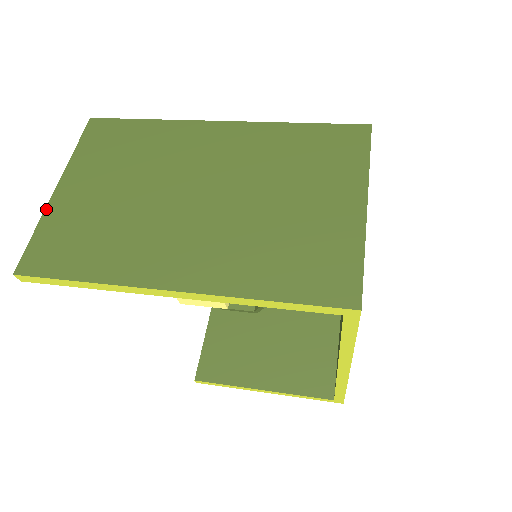
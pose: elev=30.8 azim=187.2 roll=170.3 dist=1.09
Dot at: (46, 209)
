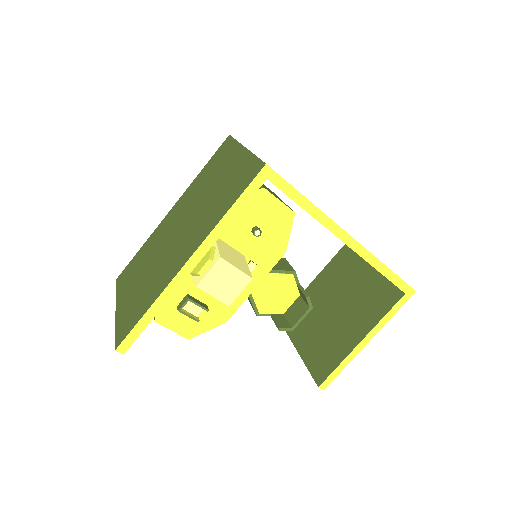
Dot at: (116, 319)
